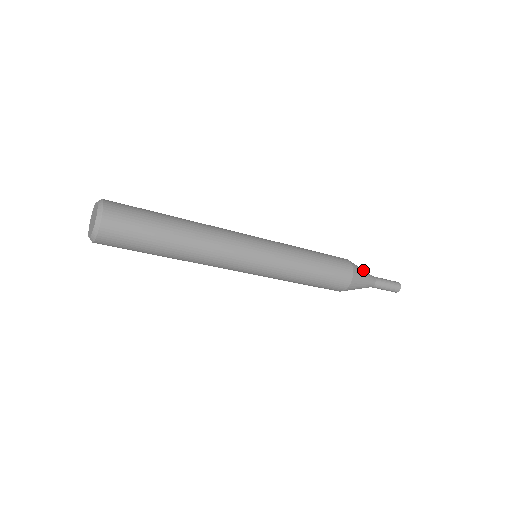
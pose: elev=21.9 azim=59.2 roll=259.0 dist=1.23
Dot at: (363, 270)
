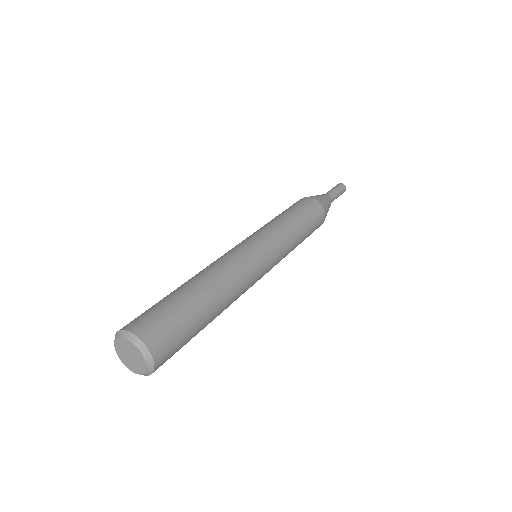
Dot at: (327, 201)
